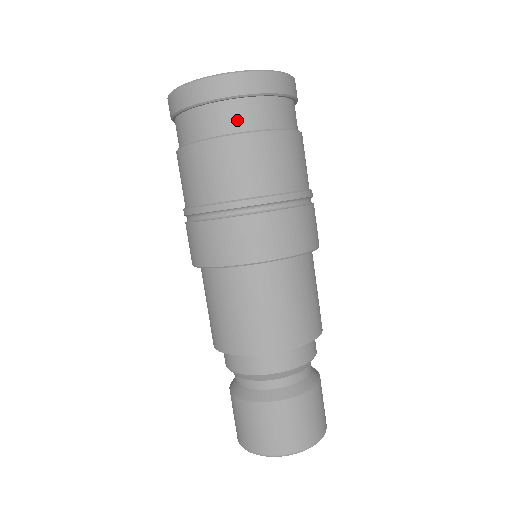
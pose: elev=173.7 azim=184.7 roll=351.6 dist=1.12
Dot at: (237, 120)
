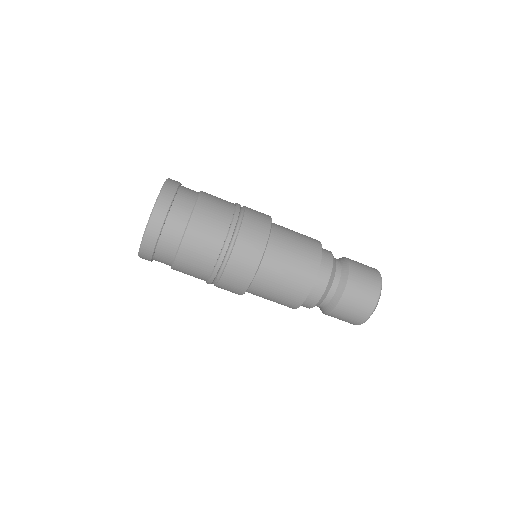
Dot at: (171, 243)
